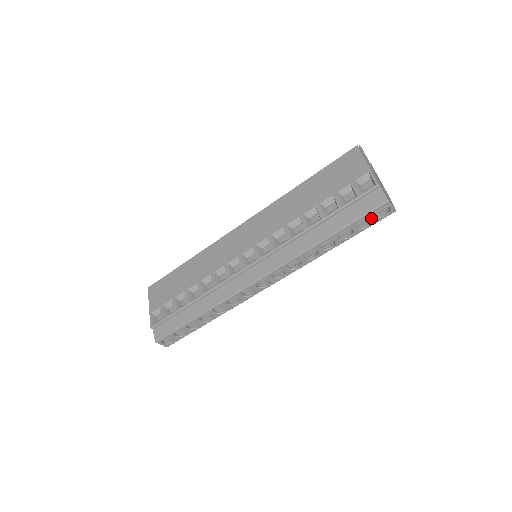
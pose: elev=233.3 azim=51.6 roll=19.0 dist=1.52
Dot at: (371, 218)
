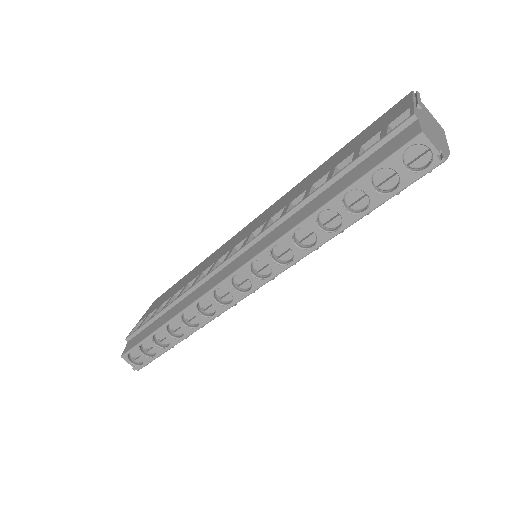
Dot at: (396, 171)
